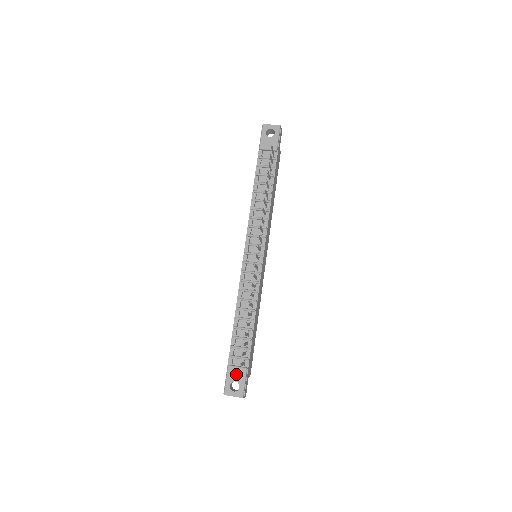
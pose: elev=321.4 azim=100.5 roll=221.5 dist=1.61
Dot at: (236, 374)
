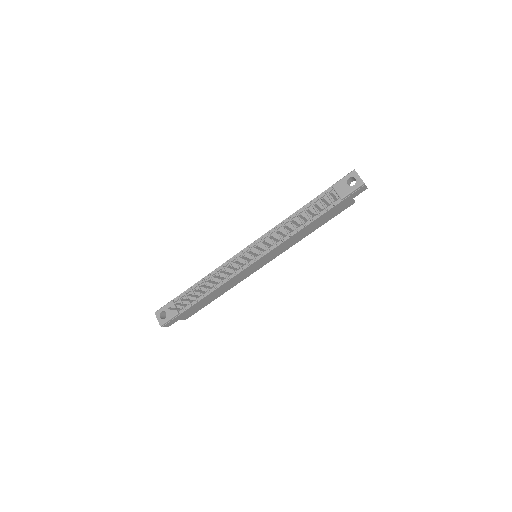
Dot at: (170, 310)
